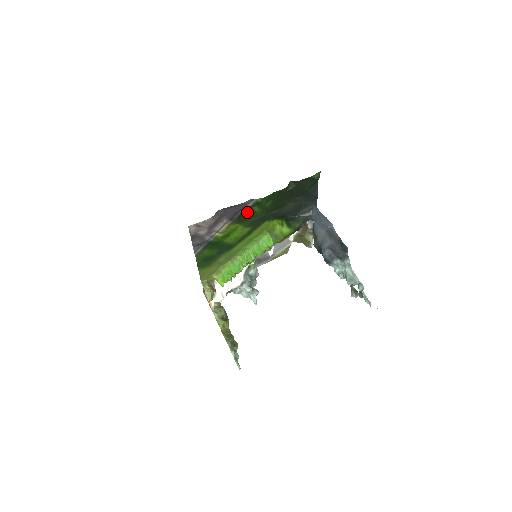
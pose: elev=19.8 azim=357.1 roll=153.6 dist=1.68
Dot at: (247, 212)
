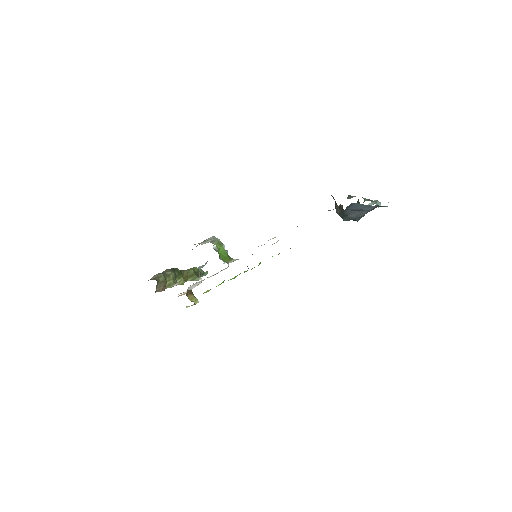
Dot at: occluded
